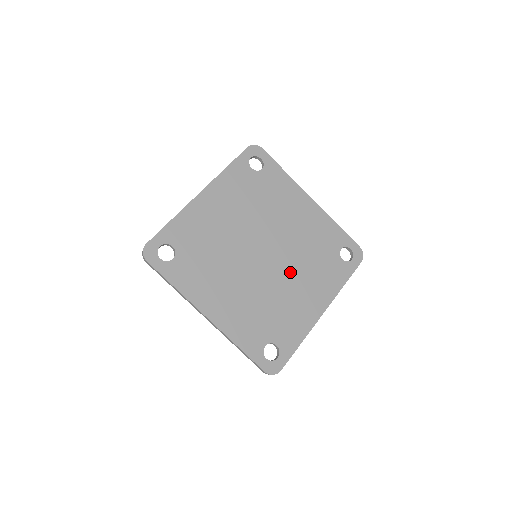
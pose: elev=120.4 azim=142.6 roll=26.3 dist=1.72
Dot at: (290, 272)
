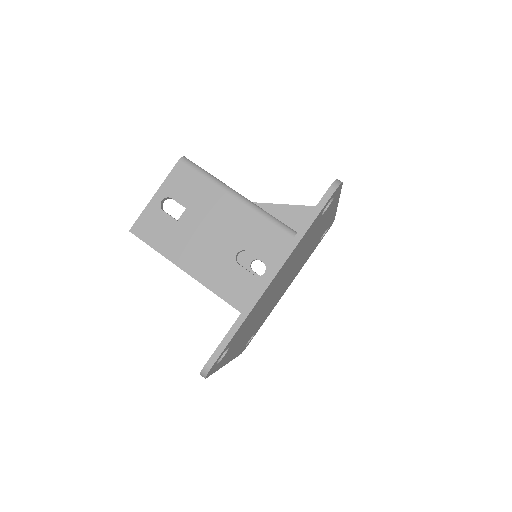
Dot at: occluded
